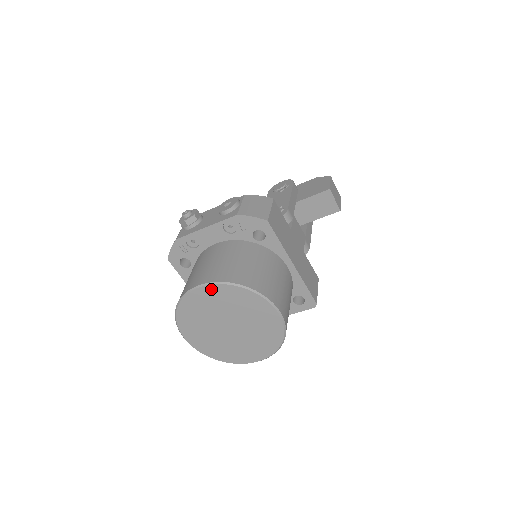
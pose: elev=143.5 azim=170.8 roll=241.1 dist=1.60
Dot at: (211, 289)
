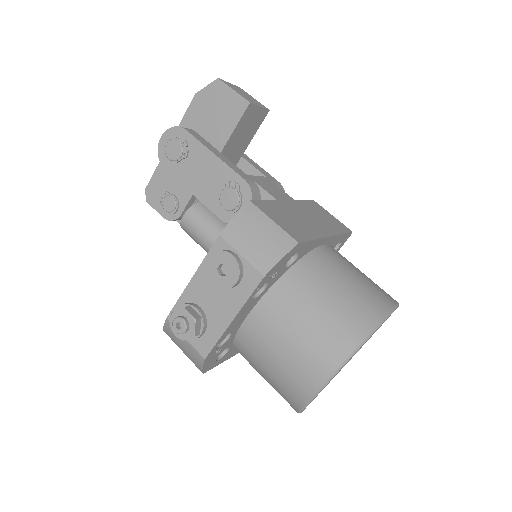
Dot at: (336, 373)
